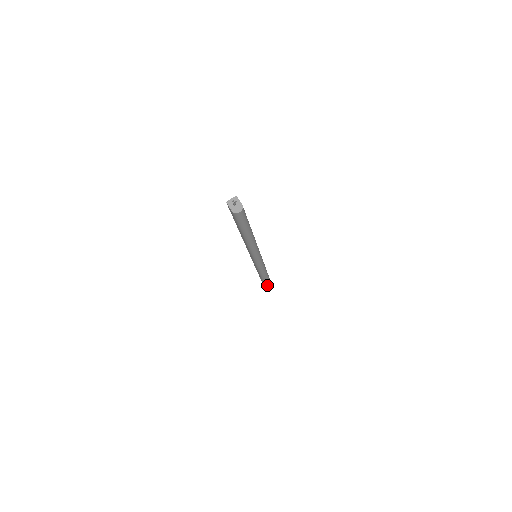
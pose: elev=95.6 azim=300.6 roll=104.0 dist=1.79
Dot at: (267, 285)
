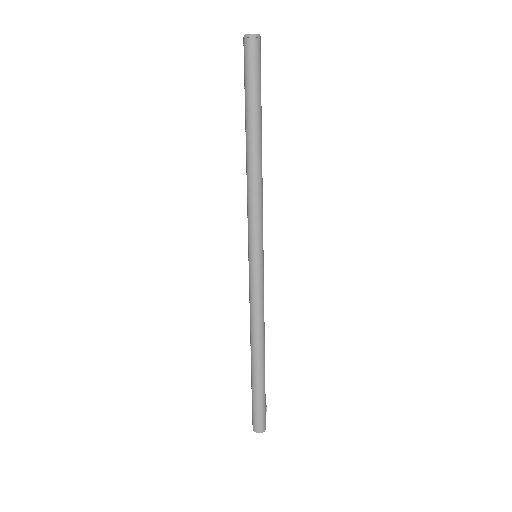
Dot at: (256, 398)
